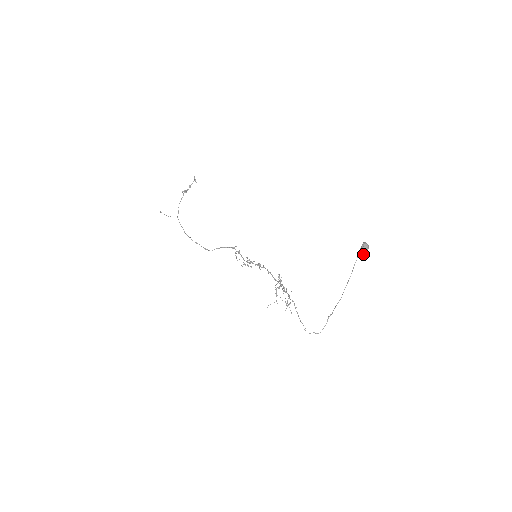
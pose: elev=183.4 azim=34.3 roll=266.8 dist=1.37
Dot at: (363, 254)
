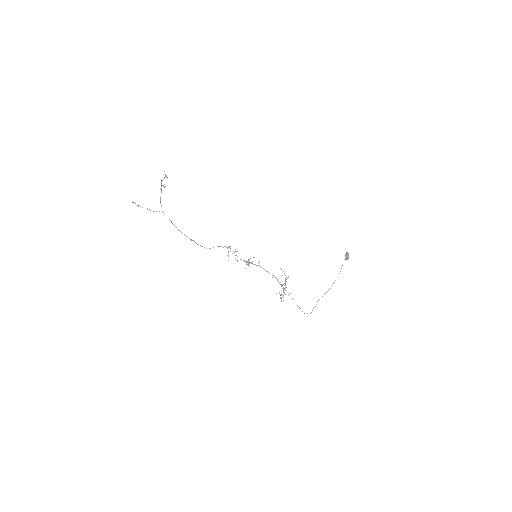
Dot at: occluded
